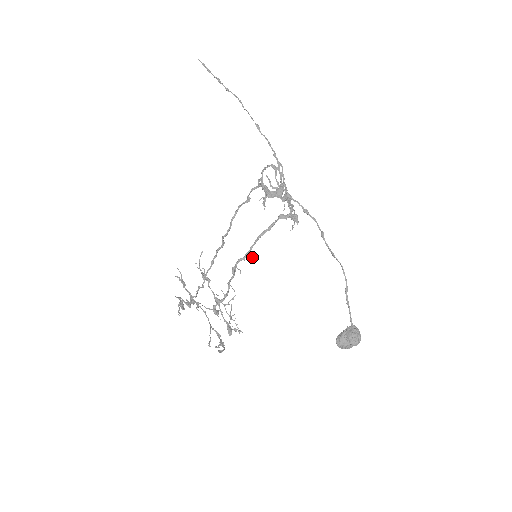
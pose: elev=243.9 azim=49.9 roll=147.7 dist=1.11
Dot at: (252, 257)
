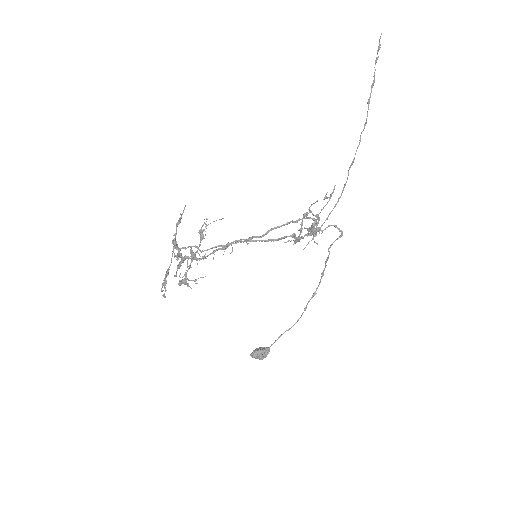
Dot at: occluded
